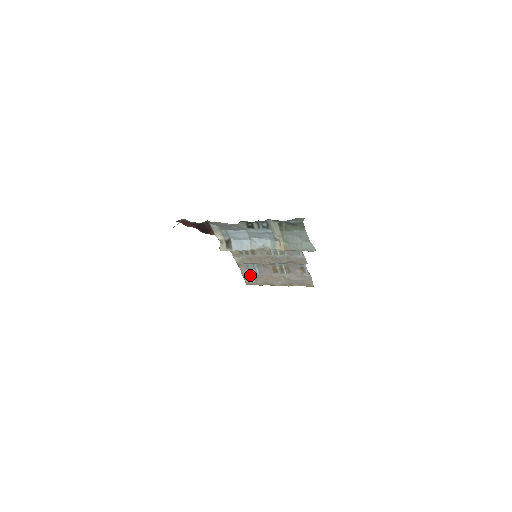
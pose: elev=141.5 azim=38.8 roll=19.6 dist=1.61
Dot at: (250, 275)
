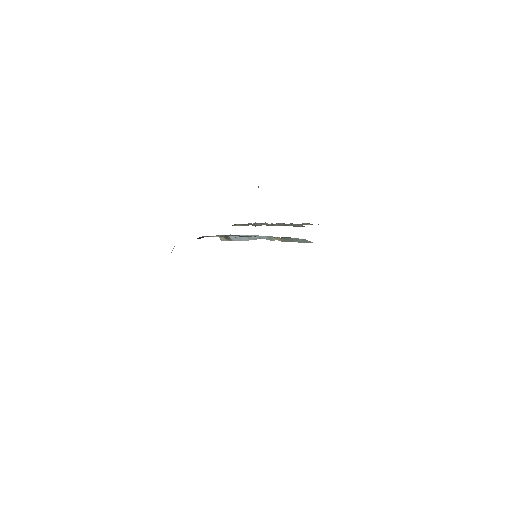
Dot at: occluded
